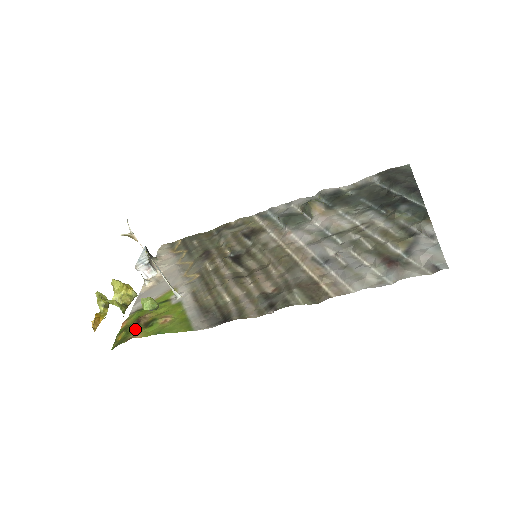
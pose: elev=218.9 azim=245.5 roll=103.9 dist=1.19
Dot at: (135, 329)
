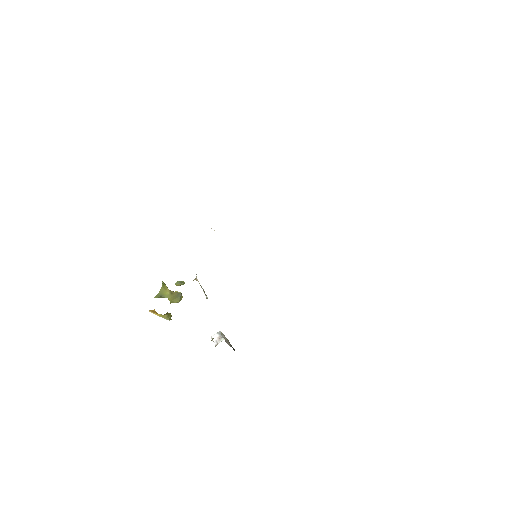
Dot at: occluded
